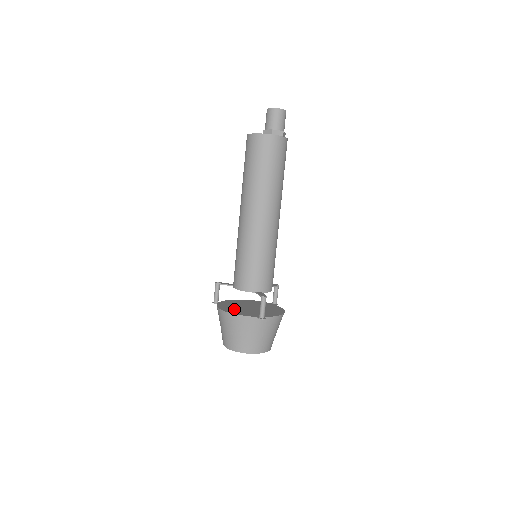
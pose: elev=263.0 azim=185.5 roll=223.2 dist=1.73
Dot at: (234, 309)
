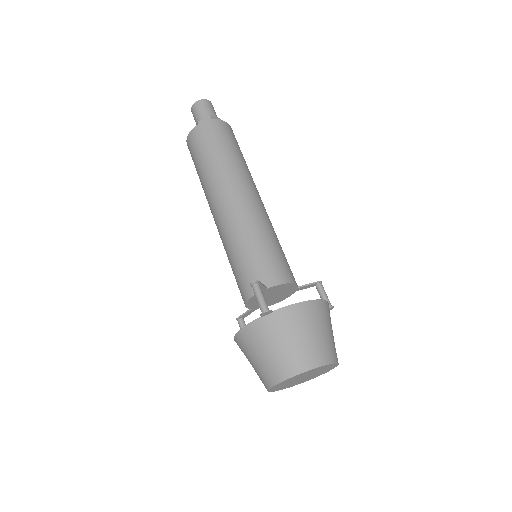
Dot at: occluded
